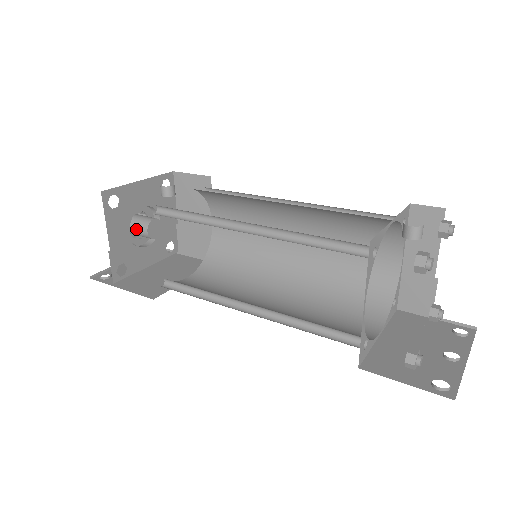
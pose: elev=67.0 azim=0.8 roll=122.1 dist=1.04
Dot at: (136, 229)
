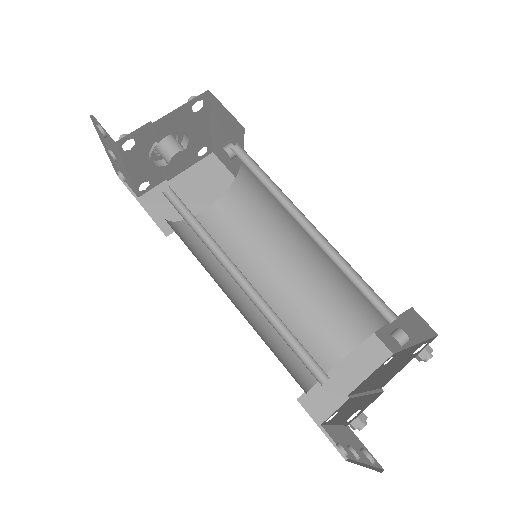
Dot at: (168, 141)
